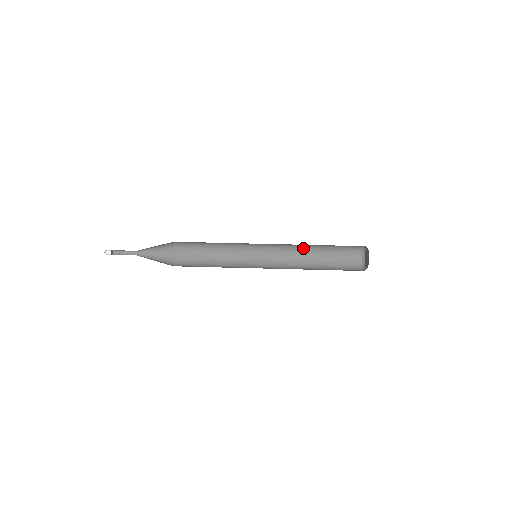
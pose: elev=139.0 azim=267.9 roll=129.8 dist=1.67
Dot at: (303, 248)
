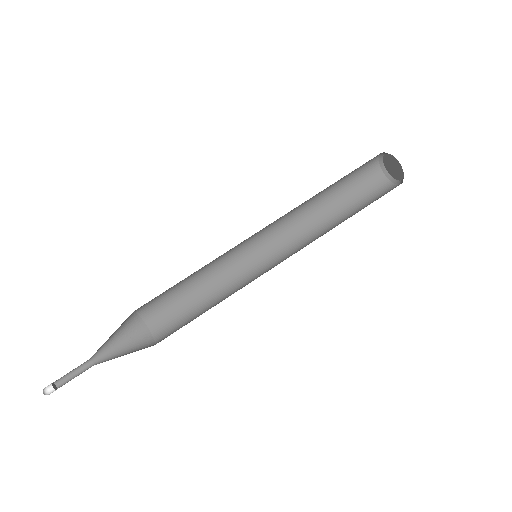
Dot at: (306, 201)
